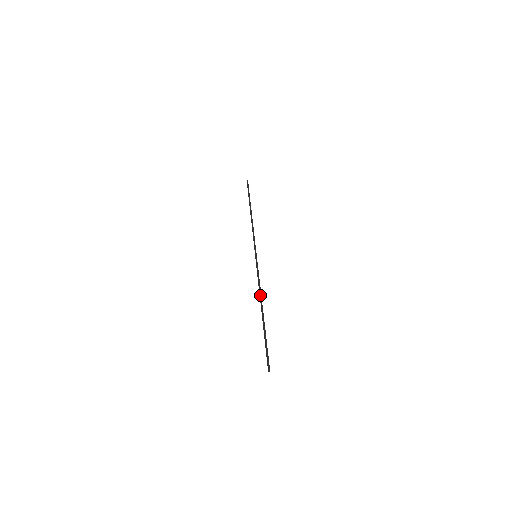
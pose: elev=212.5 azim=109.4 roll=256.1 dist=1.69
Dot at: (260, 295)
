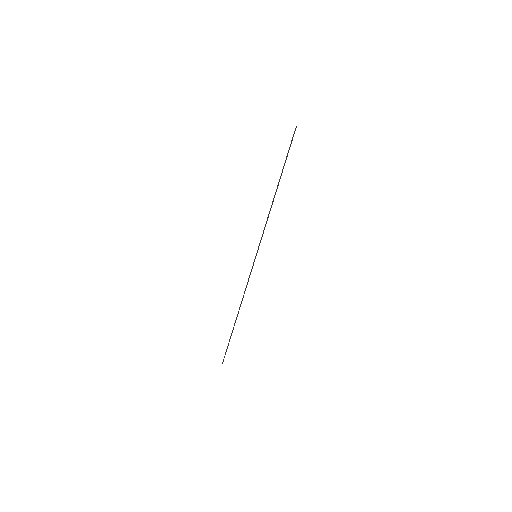
Dot at: occluded
